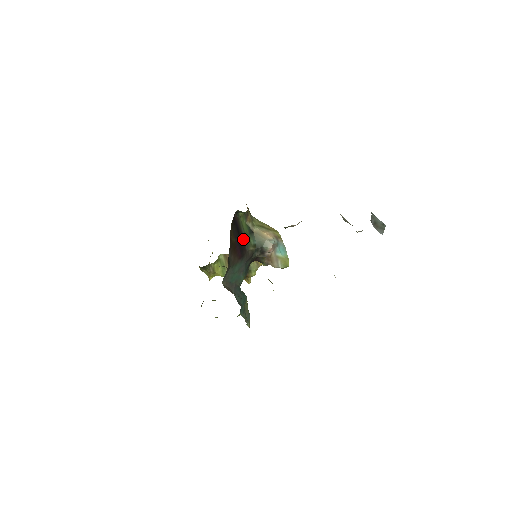
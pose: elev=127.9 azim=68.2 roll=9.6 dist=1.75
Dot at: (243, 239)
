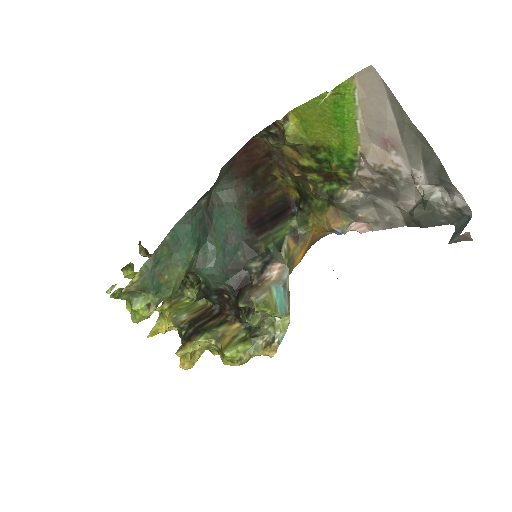
Dot at: (269, 230)
